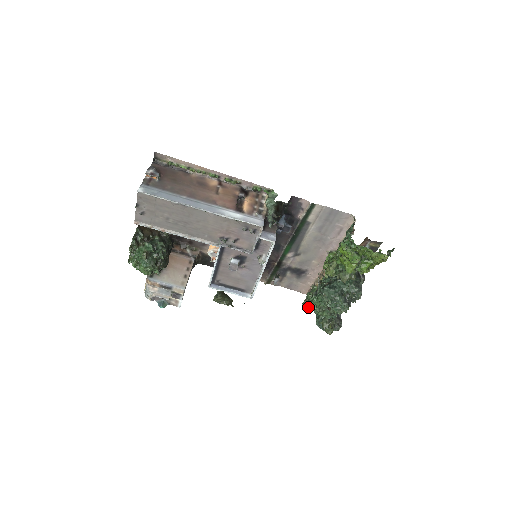
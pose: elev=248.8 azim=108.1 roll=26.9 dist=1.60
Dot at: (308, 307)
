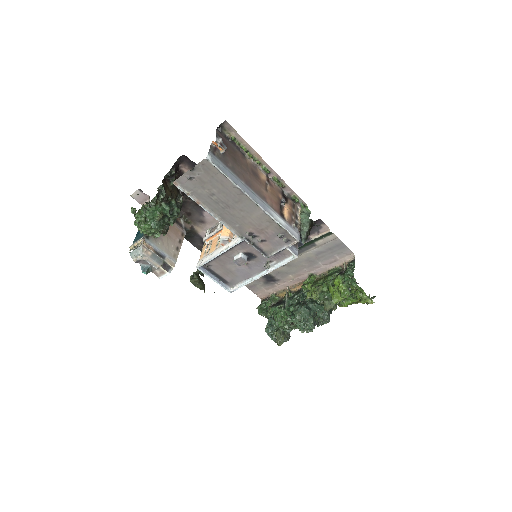
Dot at: (265, 313)
